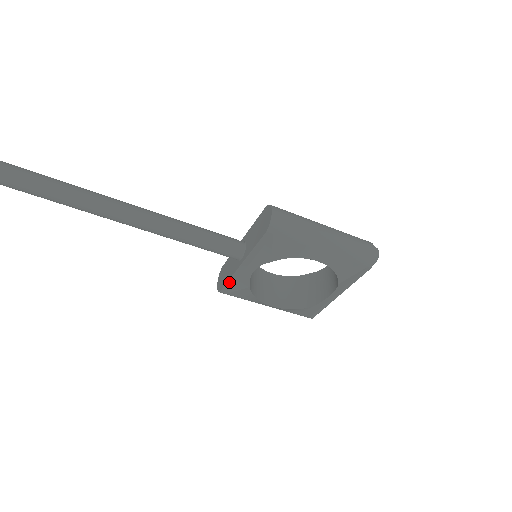
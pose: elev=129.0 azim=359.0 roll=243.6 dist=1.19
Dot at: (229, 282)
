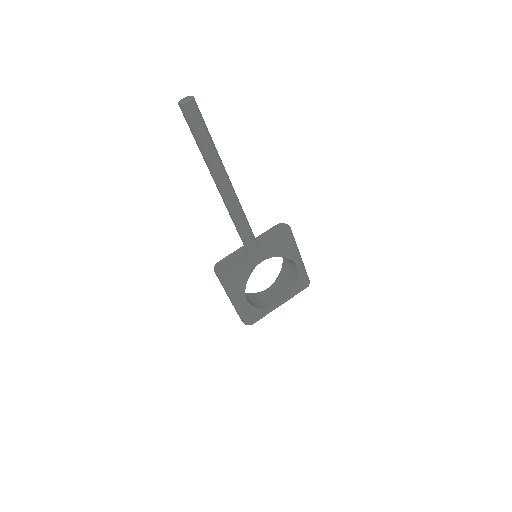
Dot at: (239, 267)
